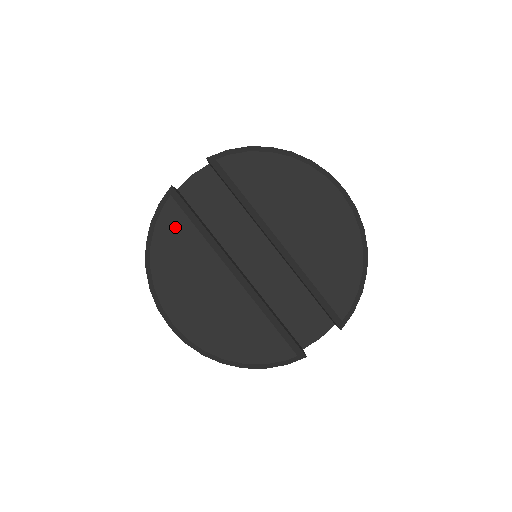
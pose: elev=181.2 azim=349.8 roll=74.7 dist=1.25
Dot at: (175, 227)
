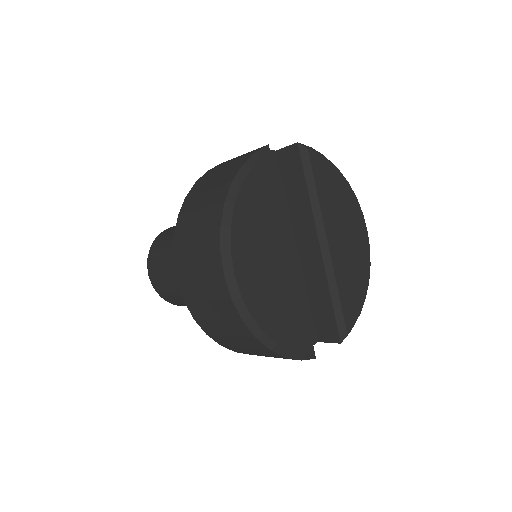
Dot at: (265, 181)
